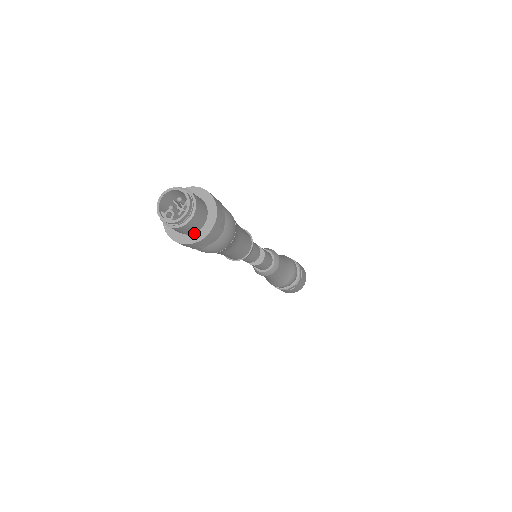
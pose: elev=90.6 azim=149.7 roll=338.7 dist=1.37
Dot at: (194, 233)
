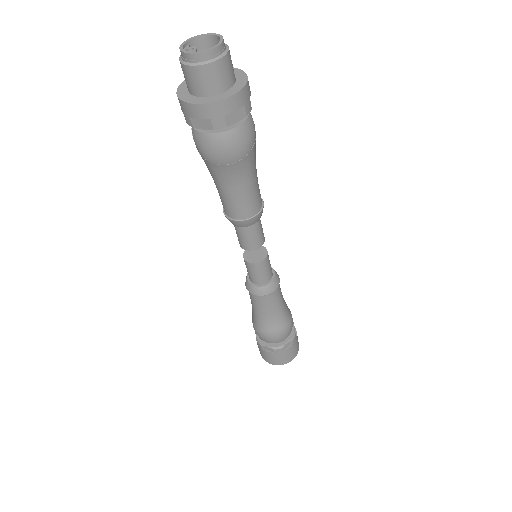
Dot at: (197, 96)
